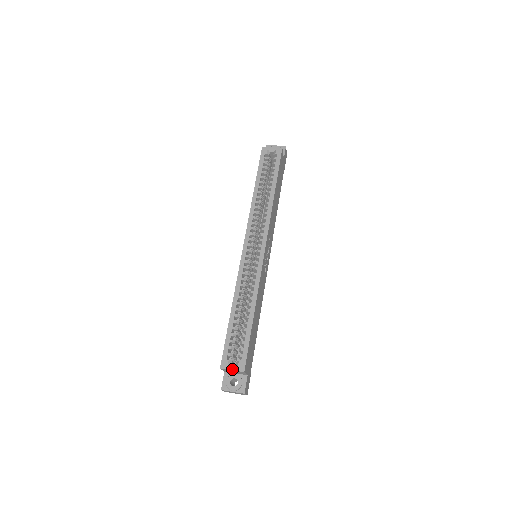
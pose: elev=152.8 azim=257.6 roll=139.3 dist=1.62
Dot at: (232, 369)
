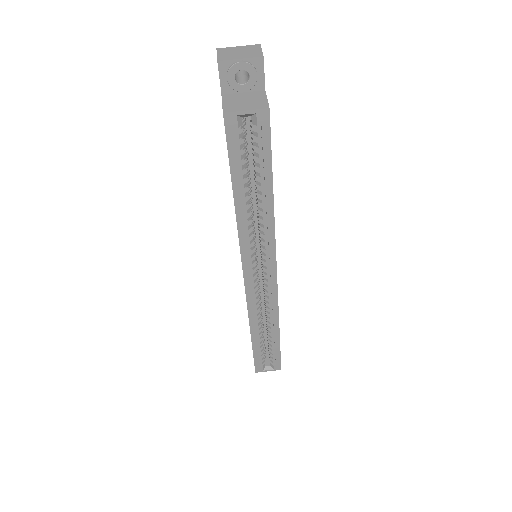
Dot at: occluded
